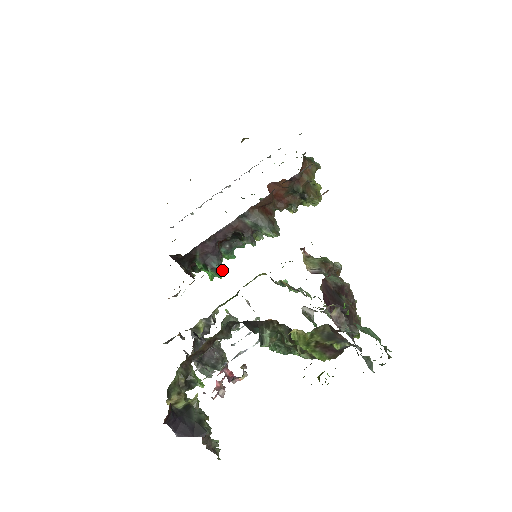
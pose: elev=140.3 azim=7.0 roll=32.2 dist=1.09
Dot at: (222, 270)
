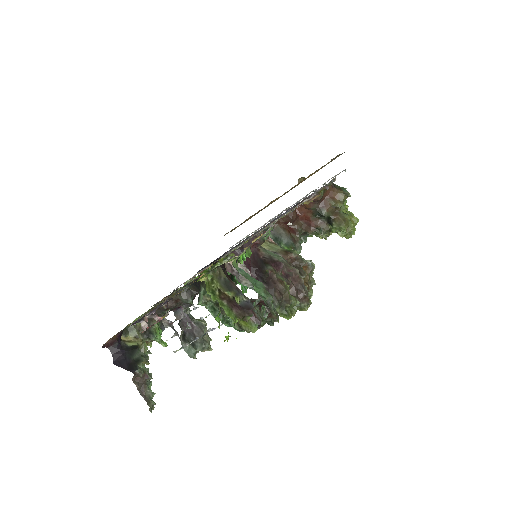
Dot at: occluded
